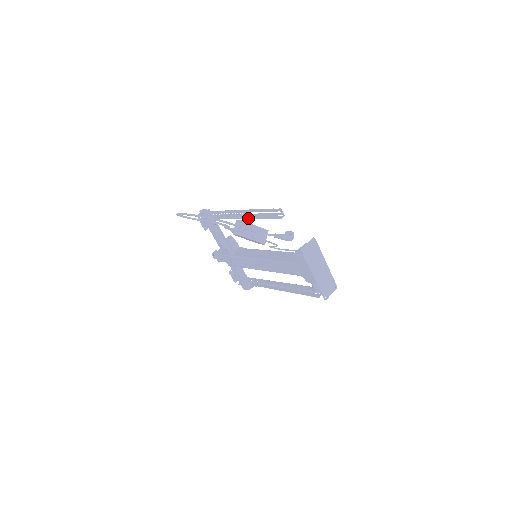
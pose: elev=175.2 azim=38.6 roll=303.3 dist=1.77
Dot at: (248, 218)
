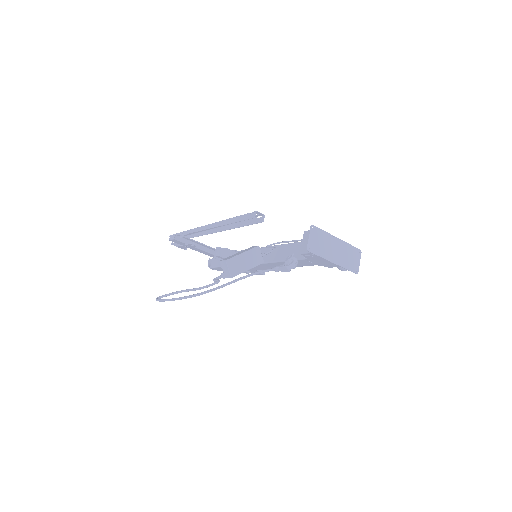
Dot at: (225, 229)
